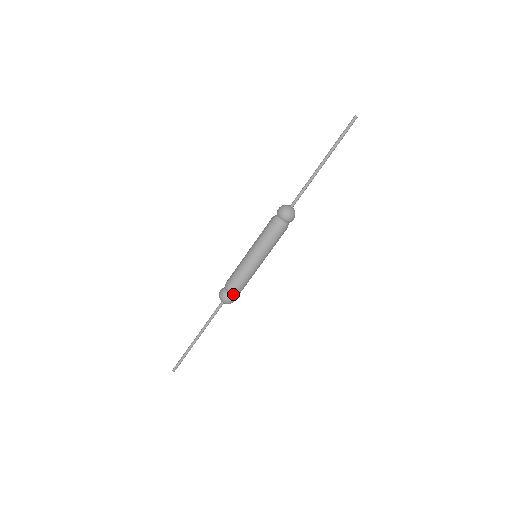
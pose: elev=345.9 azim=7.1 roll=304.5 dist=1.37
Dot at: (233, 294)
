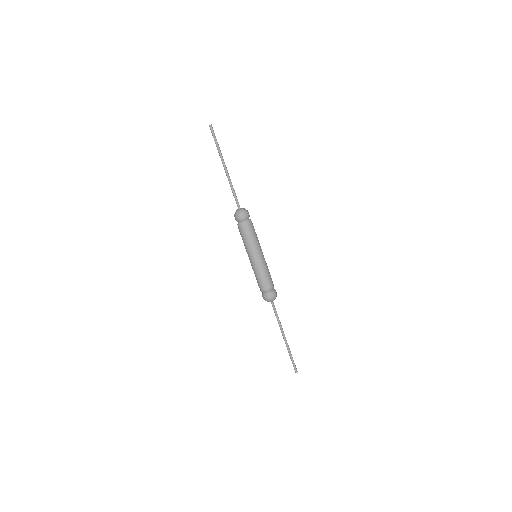
Dot at: (267, 291)
